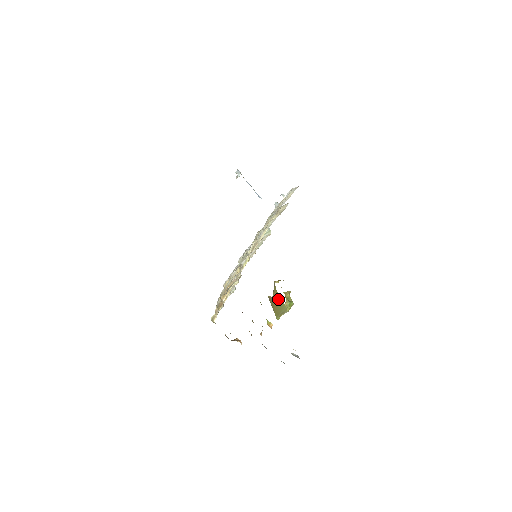
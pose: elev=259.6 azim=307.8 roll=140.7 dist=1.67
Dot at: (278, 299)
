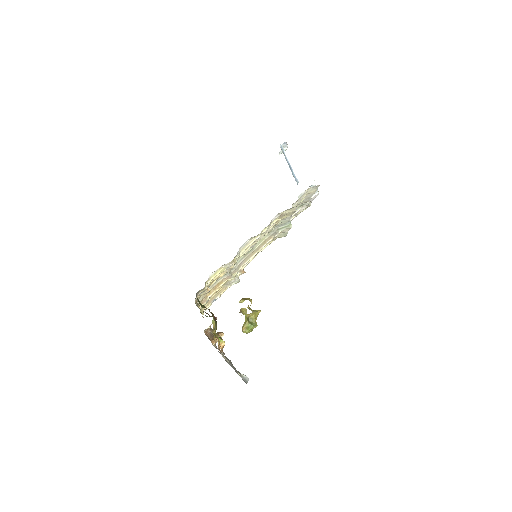
Dot at: occluded
